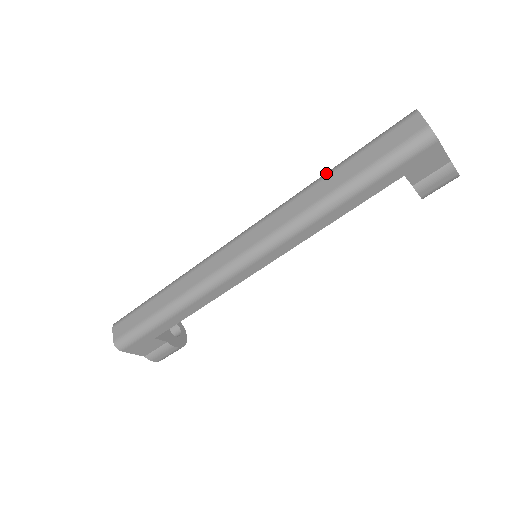
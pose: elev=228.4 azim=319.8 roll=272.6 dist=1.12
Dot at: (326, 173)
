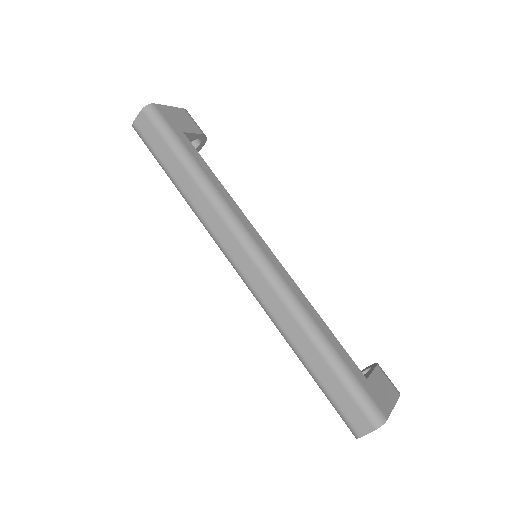
Dot at: (319, 343)
